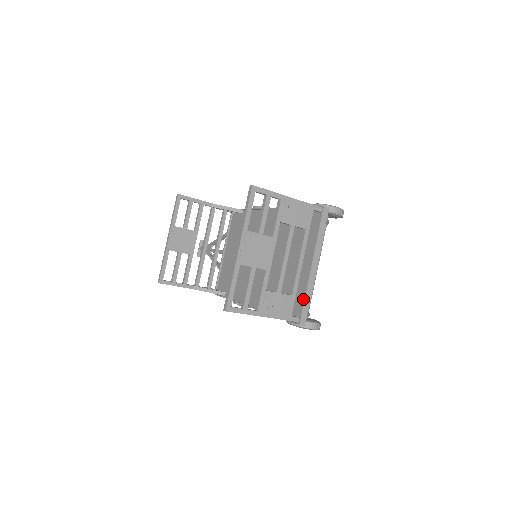
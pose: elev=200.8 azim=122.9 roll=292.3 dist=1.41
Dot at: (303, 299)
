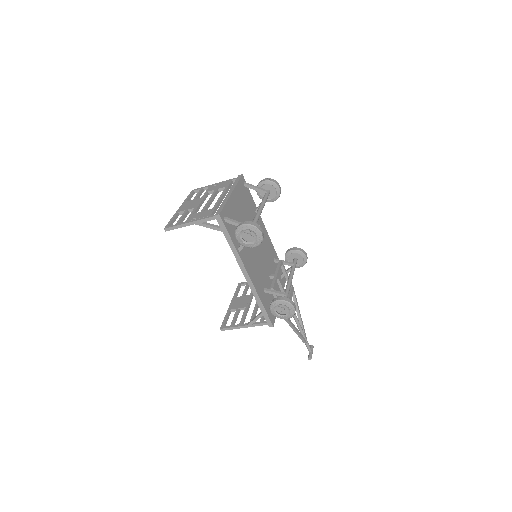
Dot at: occluded
